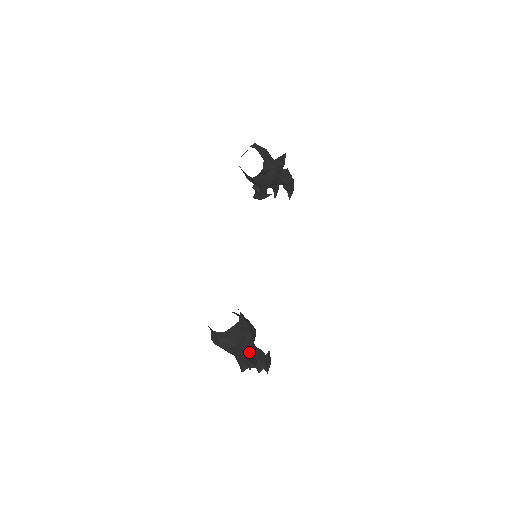
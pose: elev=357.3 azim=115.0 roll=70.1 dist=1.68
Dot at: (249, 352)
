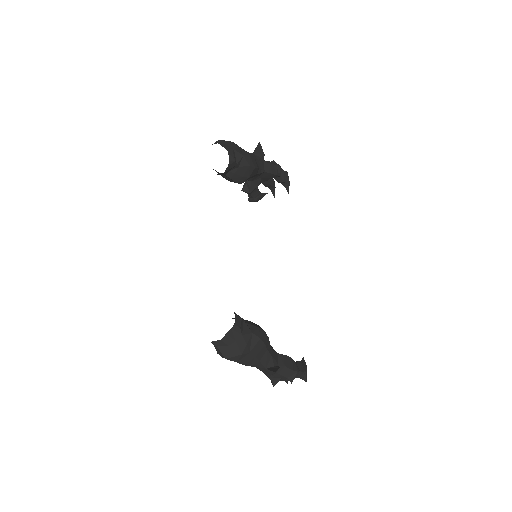
Dot at: (266, 359)
